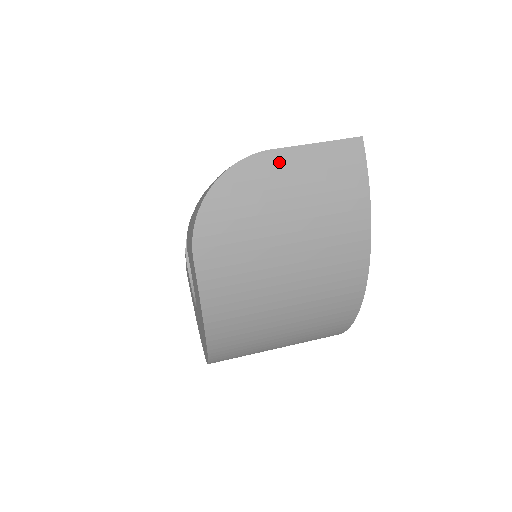
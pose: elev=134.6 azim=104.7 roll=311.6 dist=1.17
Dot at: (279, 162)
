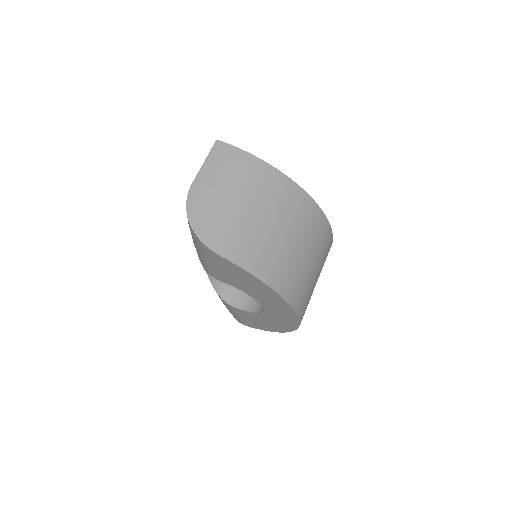
Dot at: (200, 184)
